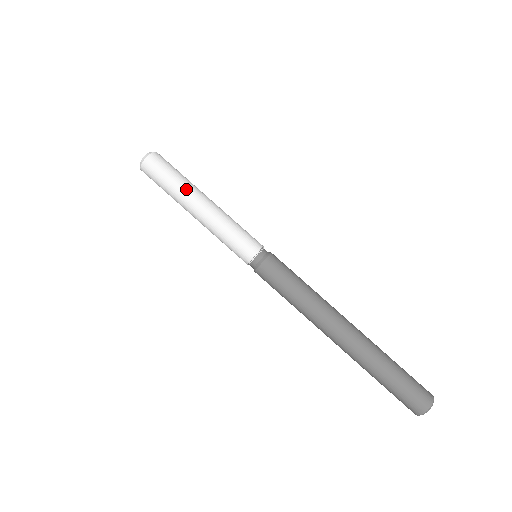
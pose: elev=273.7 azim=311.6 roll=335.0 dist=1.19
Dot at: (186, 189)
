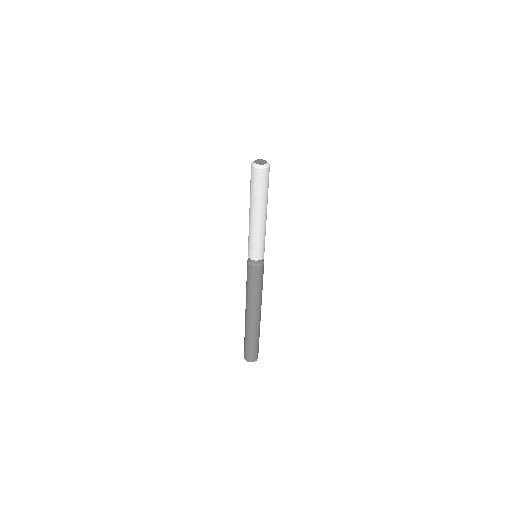
Dot at: (267, 201)
